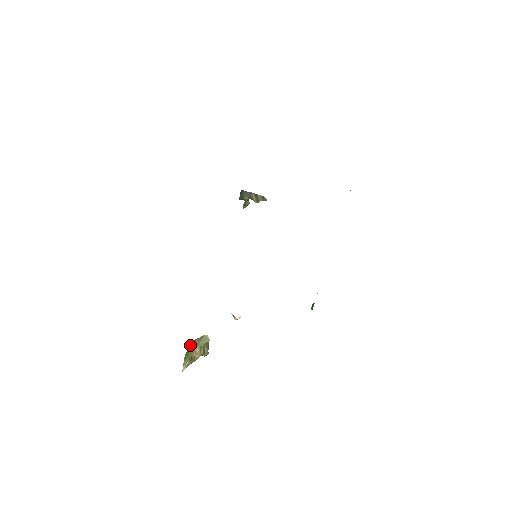
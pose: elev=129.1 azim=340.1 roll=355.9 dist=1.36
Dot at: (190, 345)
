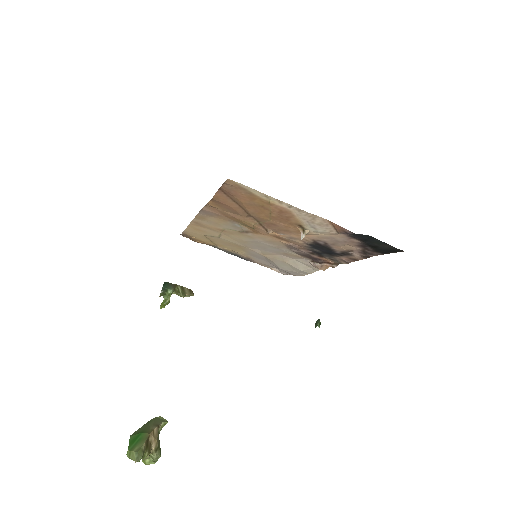
Dot at: occluded
